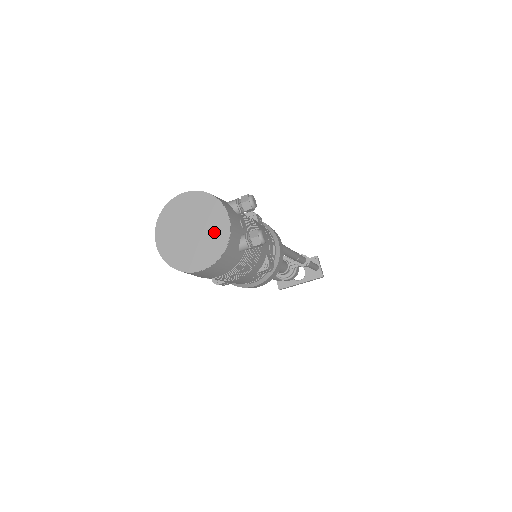
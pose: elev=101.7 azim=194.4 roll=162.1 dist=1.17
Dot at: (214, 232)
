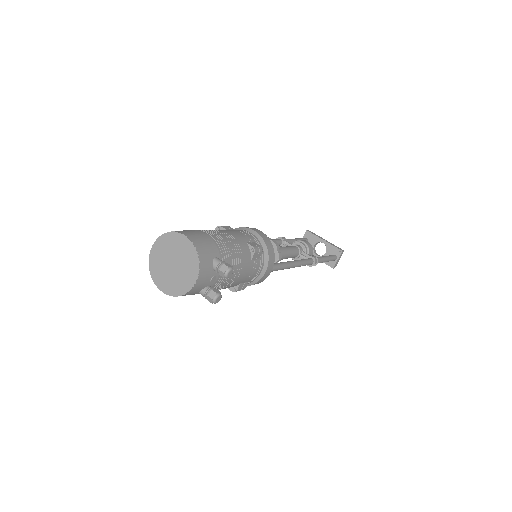
Dot at: (183, 279)
